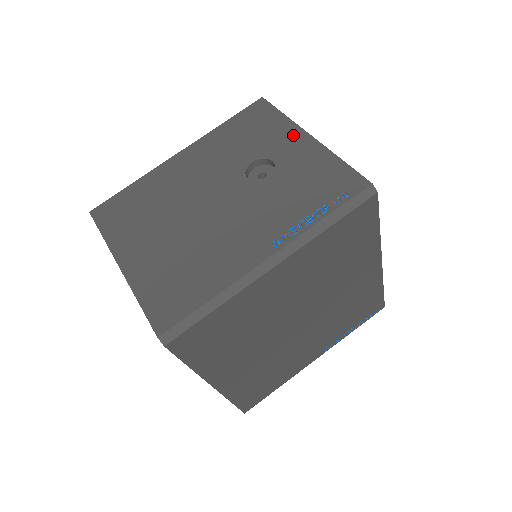
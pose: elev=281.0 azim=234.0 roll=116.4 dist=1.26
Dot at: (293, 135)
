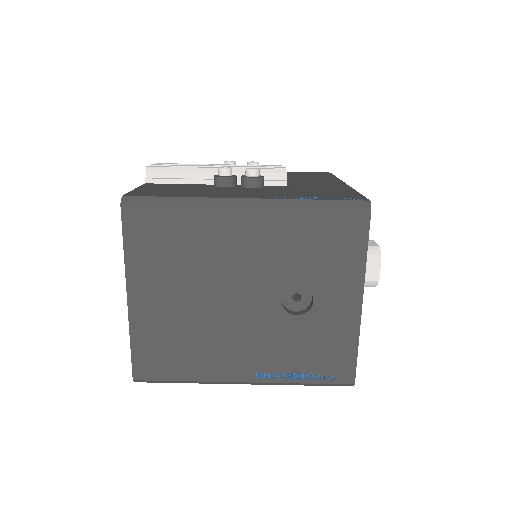
Dot at: (351, 289)
